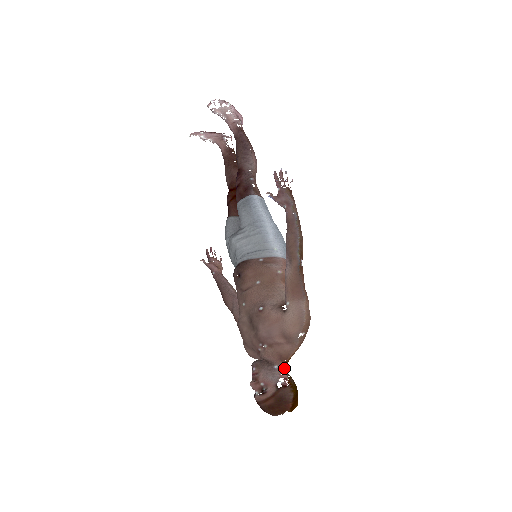
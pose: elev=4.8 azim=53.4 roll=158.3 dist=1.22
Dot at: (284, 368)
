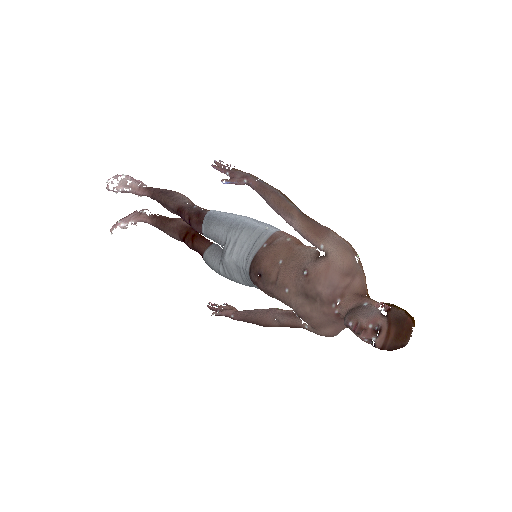
Dot at: (372, 300)
